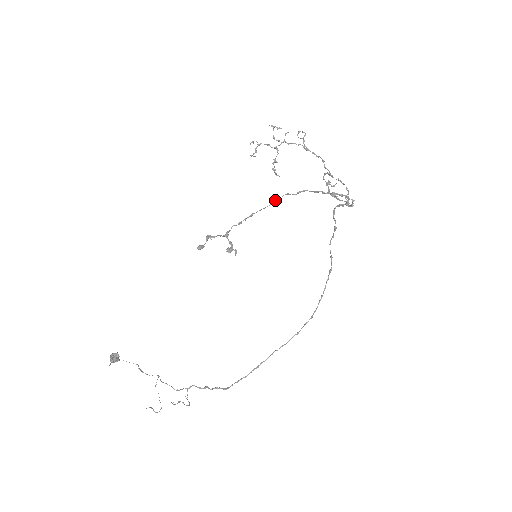
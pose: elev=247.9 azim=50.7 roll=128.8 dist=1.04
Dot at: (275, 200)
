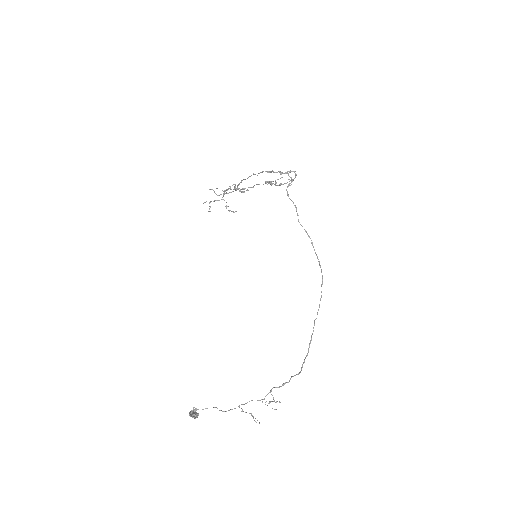
Dot at: (249, 176)
